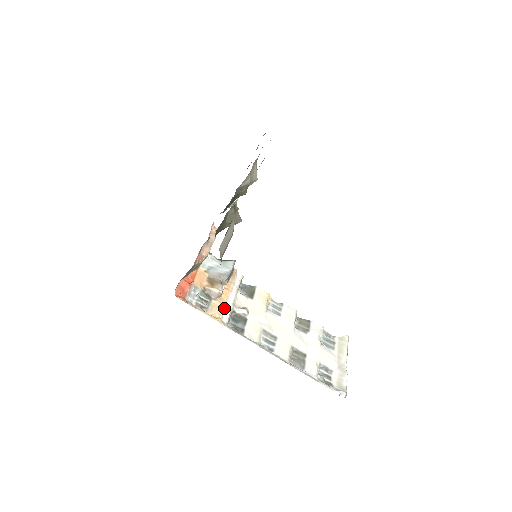
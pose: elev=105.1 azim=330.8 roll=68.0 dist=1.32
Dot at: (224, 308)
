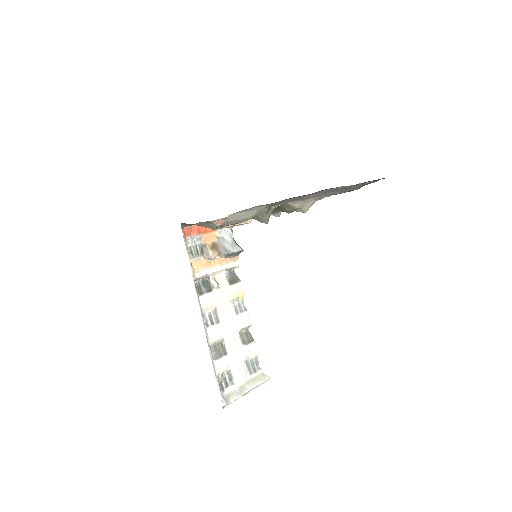
Dot at: (205, 269)
